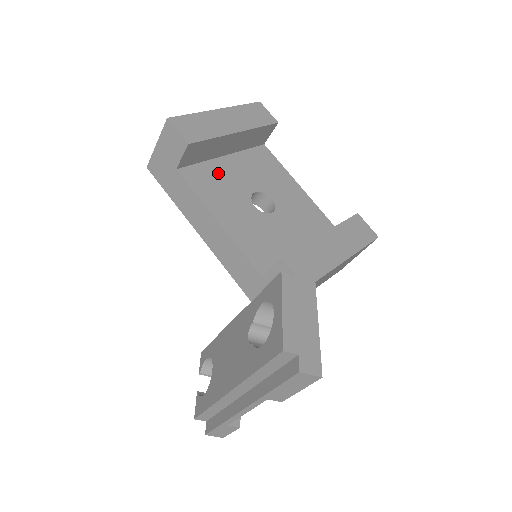
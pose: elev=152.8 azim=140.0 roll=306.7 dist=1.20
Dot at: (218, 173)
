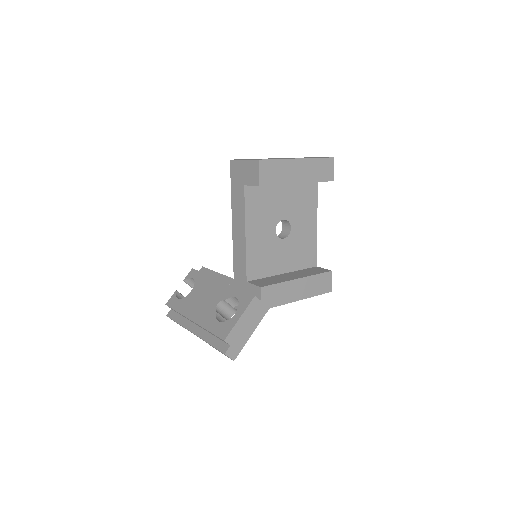
Dot at: (269, 196)
